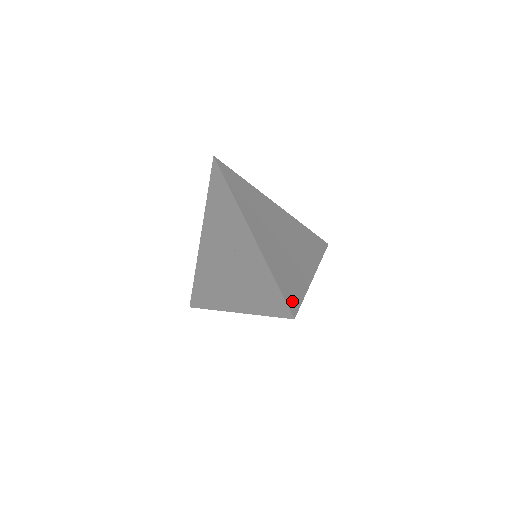
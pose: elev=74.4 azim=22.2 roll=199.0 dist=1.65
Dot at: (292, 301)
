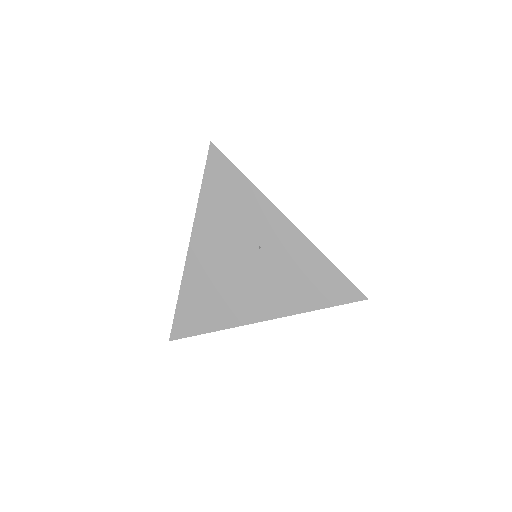
Dot at: occluded
